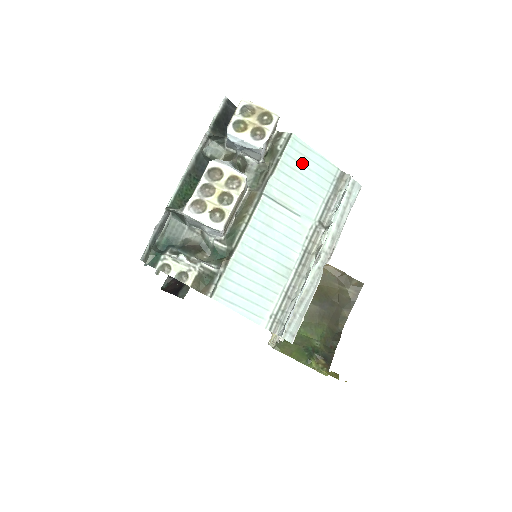
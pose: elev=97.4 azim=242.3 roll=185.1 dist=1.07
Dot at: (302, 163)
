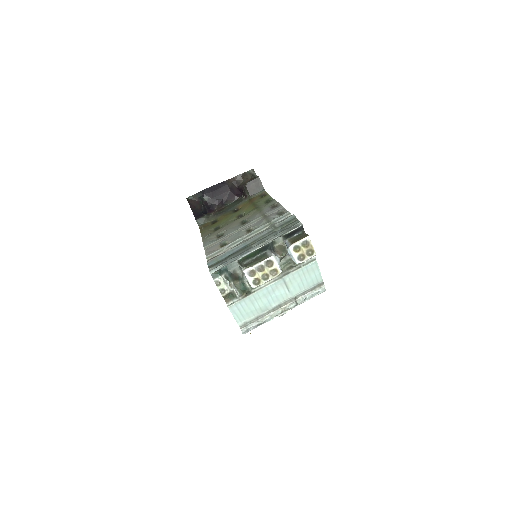
Dot at: (309, 273)
